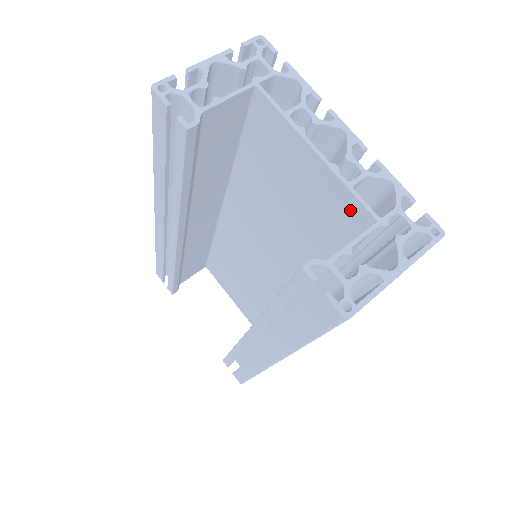
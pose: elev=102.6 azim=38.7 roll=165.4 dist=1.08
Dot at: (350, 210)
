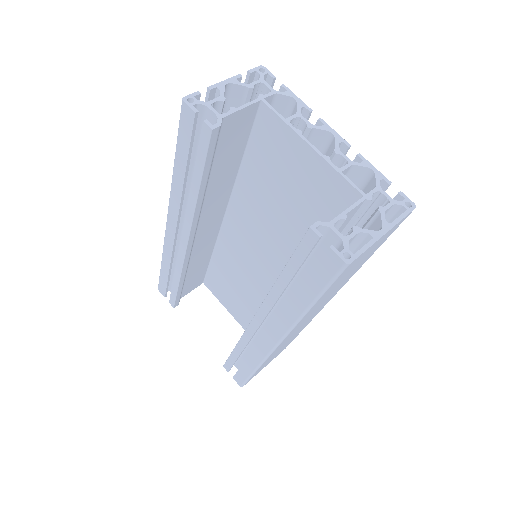
Dot at: (341, 192)
